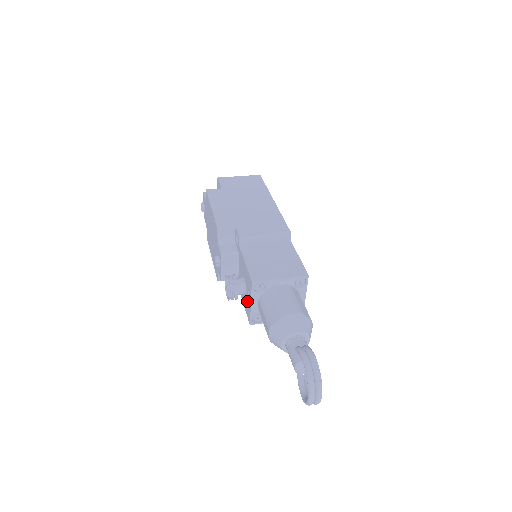
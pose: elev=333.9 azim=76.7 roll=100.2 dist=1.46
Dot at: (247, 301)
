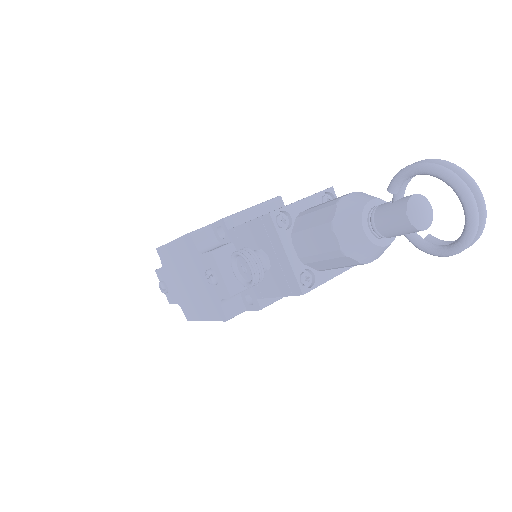
Dot at: (279, 269)
